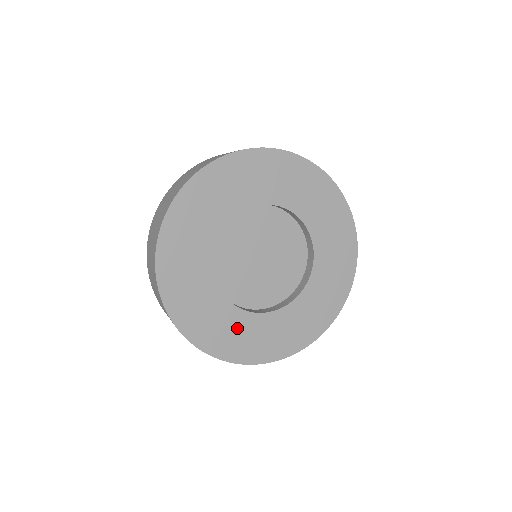
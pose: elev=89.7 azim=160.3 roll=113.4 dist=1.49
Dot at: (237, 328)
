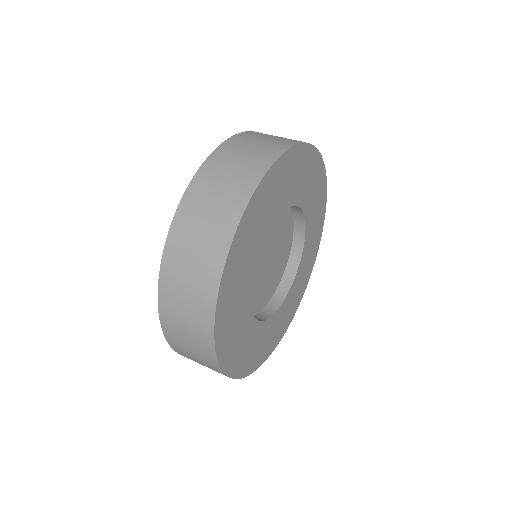
Dot at: (286, 310)
